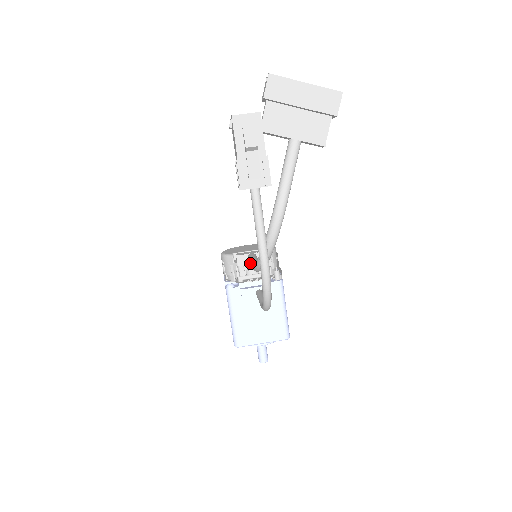
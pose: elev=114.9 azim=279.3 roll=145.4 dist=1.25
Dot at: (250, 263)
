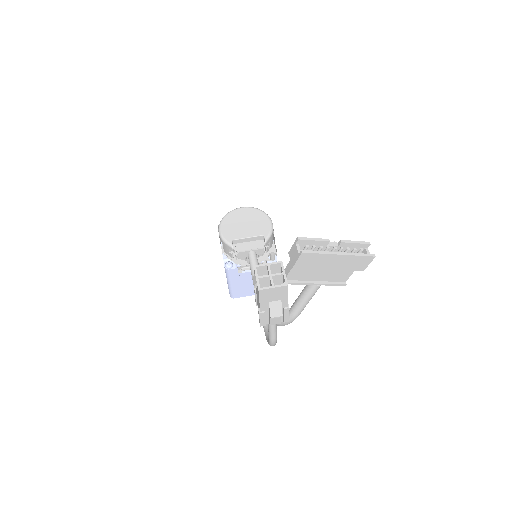
Dot at: occluded
